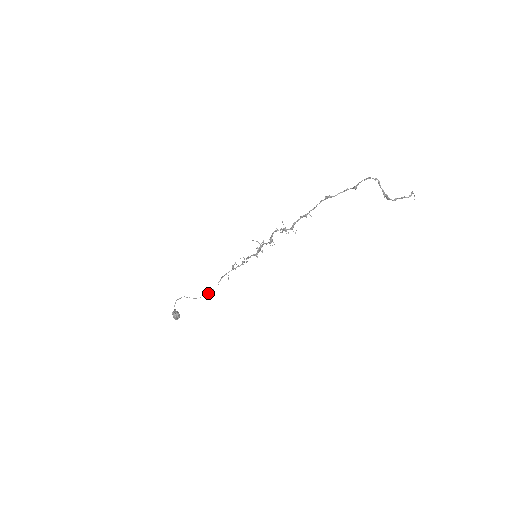
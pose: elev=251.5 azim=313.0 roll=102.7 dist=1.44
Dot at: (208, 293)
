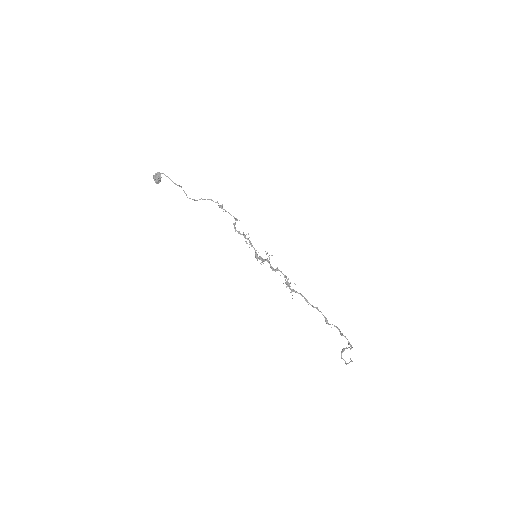
Dot at: occluded
